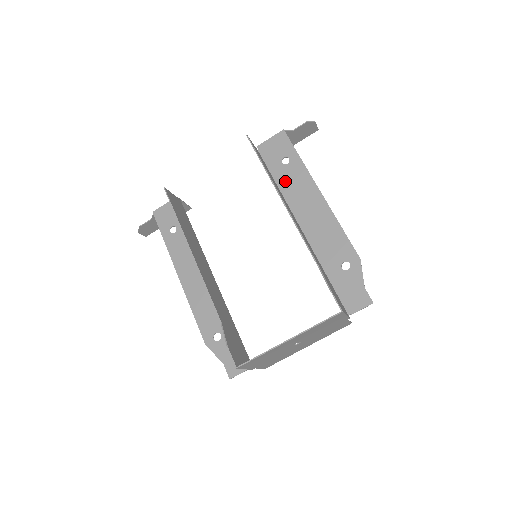
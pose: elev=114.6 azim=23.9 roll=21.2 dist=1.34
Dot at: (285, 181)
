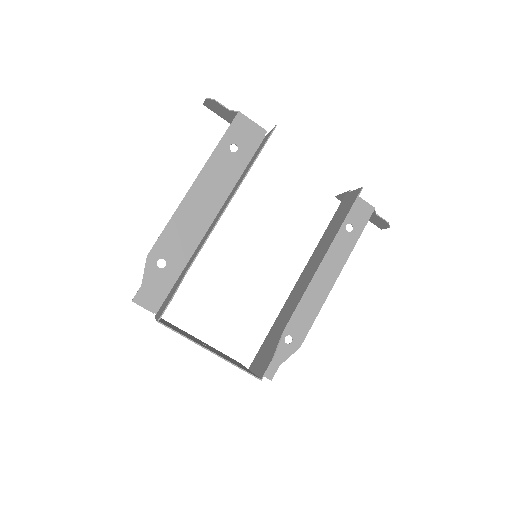
Dot at: occluded
